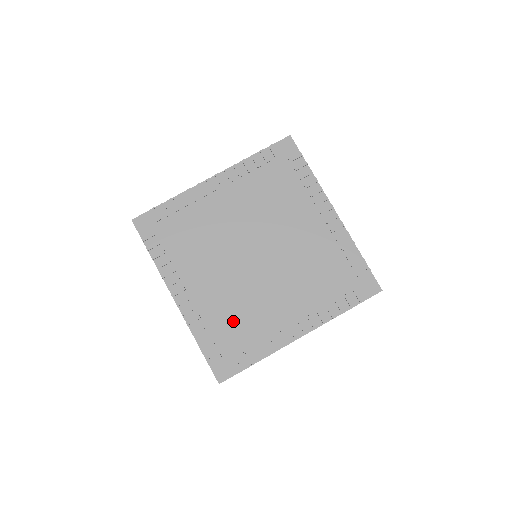
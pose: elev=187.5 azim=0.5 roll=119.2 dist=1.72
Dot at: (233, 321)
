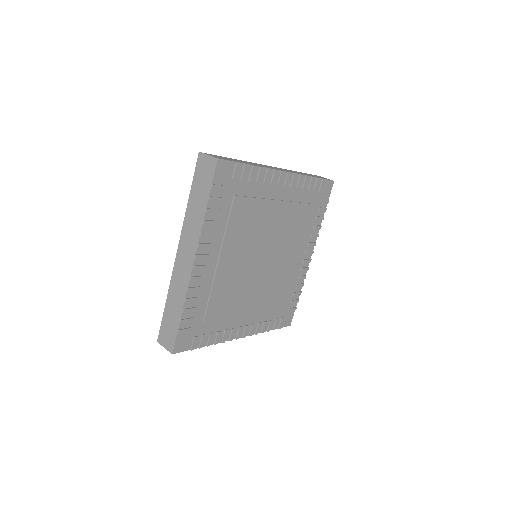
Dot at: (277, 300)
